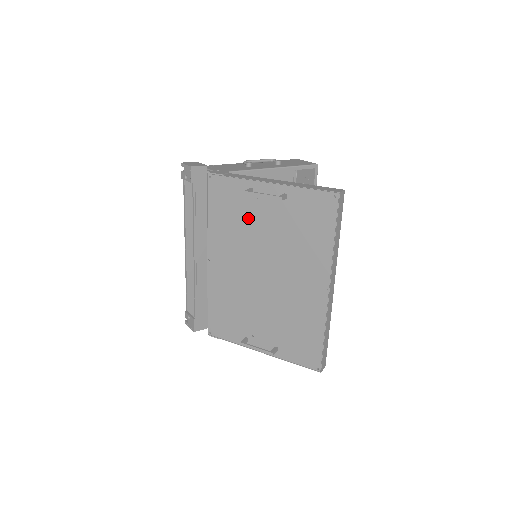
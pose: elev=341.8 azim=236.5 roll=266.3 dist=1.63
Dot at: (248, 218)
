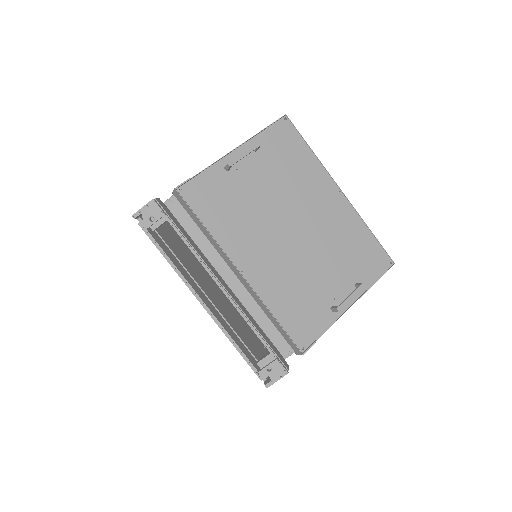
Dot at: (243, 194)
